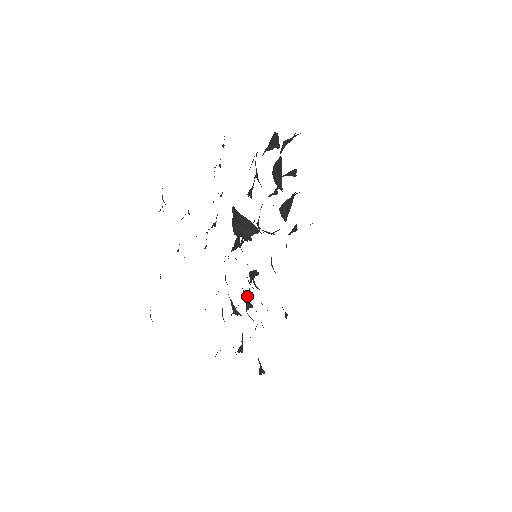
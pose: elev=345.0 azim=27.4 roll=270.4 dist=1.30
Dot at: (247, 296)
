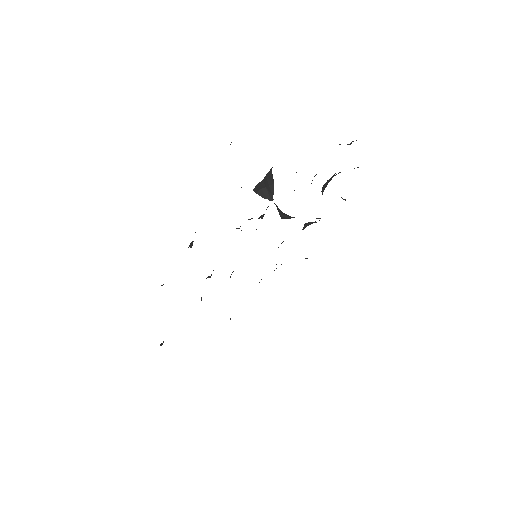
Dot at: occluded
